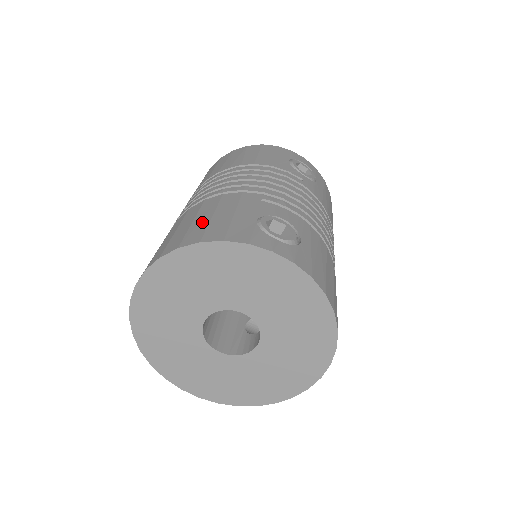
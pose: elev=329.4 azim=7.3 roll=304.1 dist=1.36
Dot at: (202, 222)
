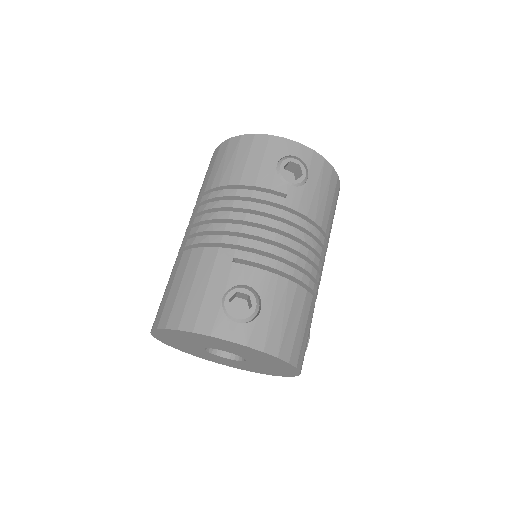
Dot at: (184, 295)
